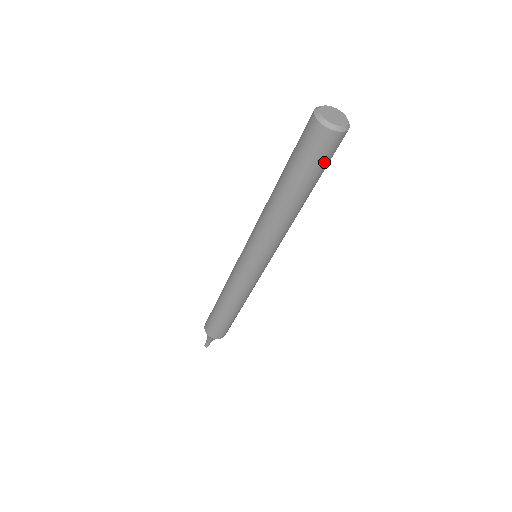
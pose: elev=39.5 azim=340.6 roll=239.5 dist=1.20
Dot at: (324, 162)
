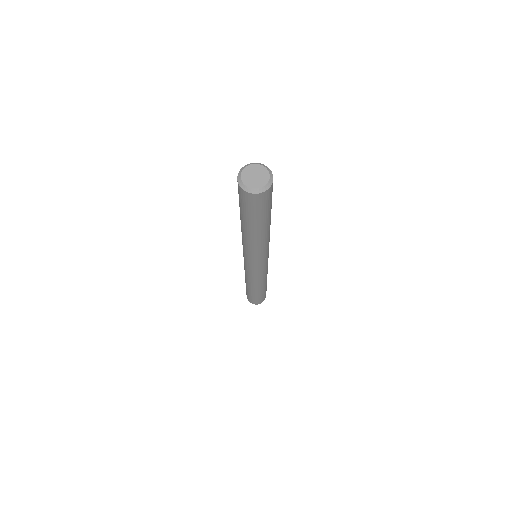
Dot at: (247, 209)
